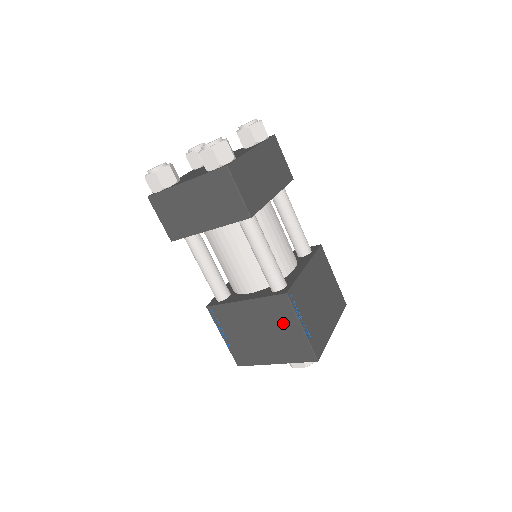
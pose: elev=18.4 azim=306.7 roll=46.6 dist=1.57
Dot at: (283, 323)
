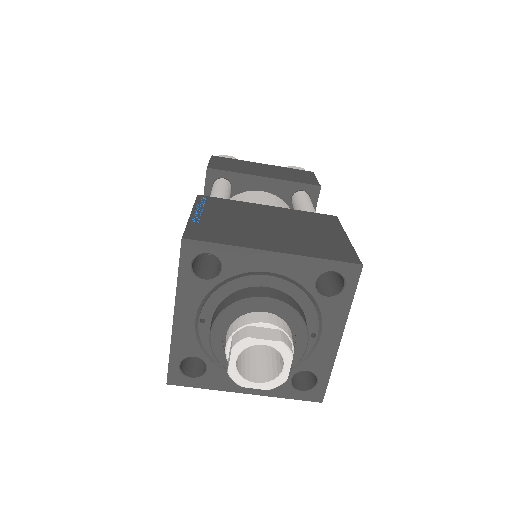
Dot at: (319, 228)
